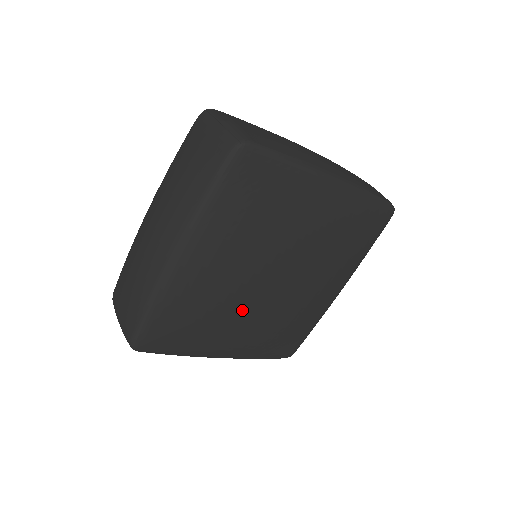
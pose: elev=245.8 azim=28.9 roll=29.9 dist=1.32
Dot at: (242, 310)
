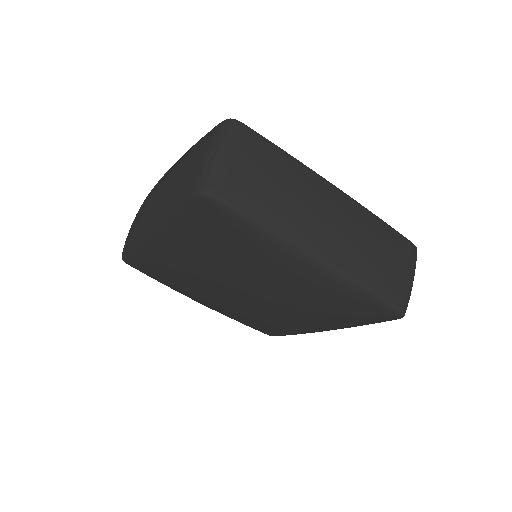
Dot at: (207, 293)
